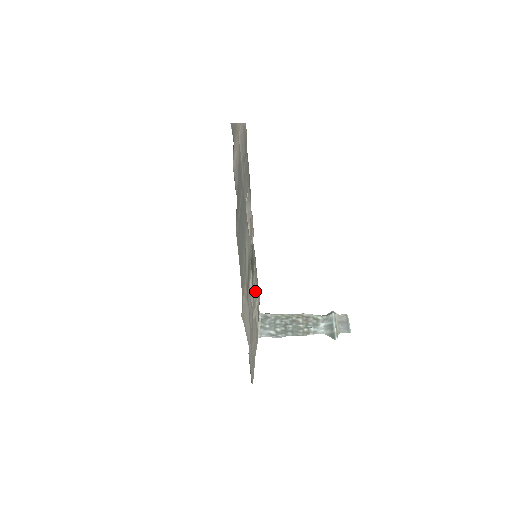
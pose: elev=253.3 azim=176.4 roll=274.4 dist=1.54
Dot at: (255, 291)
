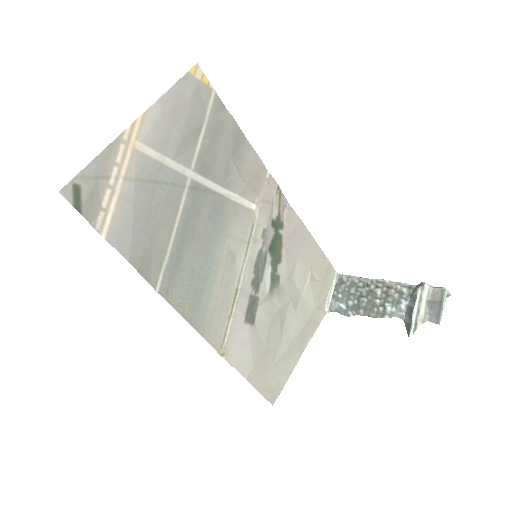
Dot at: (299, 270)
